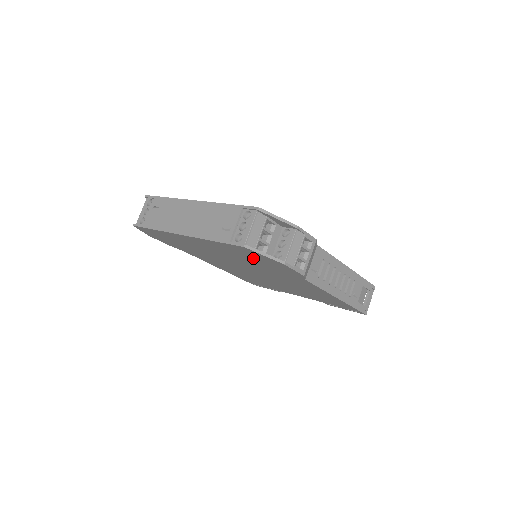
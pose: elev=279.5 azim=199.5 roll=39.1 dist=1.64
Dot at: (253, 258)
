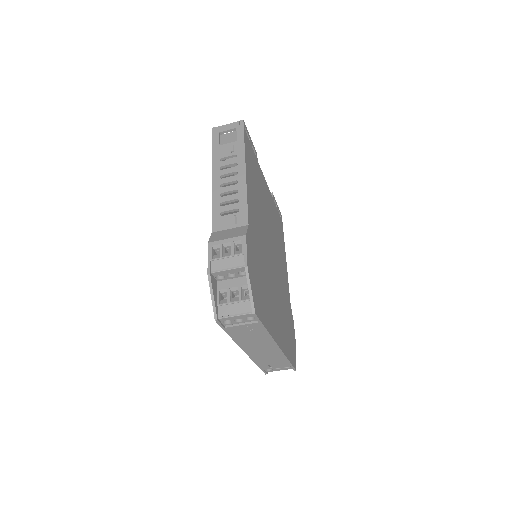
Dot at: occluded
